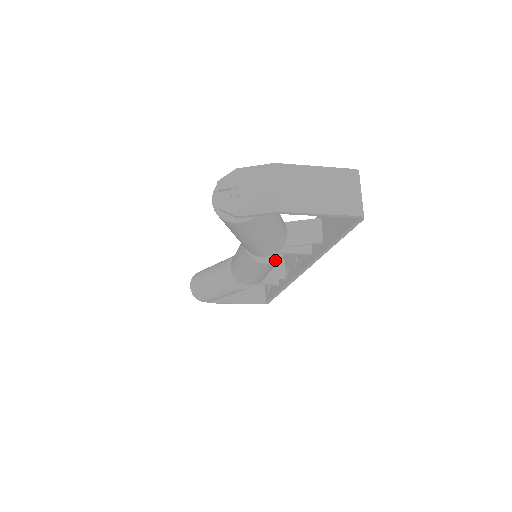
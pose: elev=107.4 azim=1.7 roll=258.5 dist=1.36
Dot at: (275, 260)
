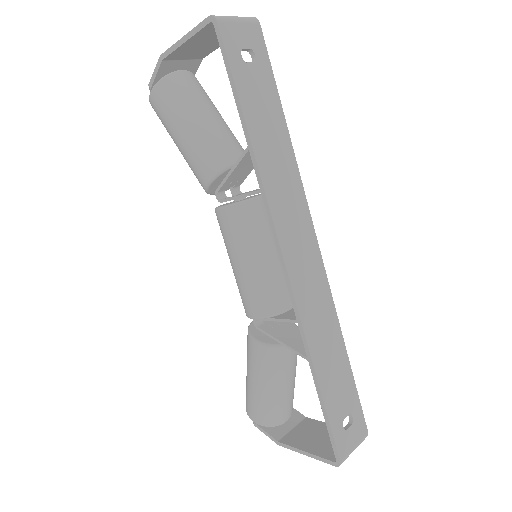
Dot at: (230, 204)
